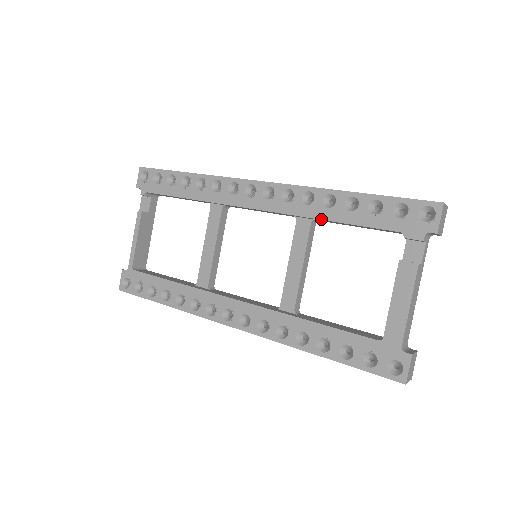
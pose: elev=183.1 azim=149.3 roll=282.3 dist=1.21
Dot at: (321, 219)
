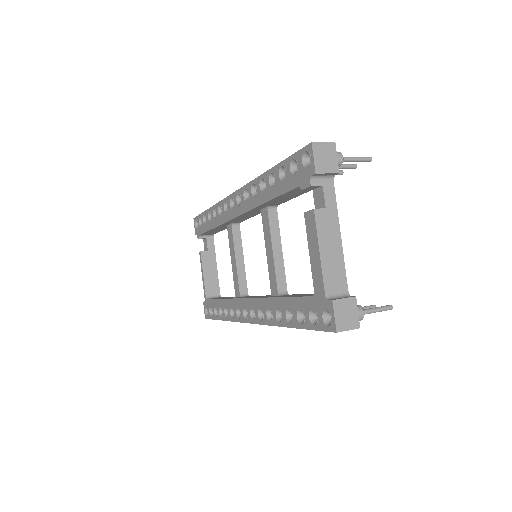
Dot at: (263, 203)
